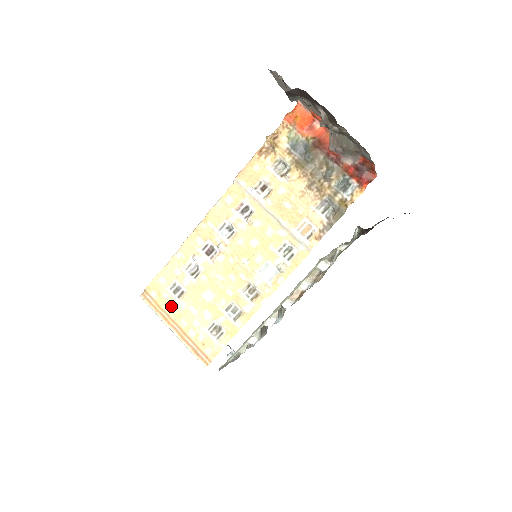
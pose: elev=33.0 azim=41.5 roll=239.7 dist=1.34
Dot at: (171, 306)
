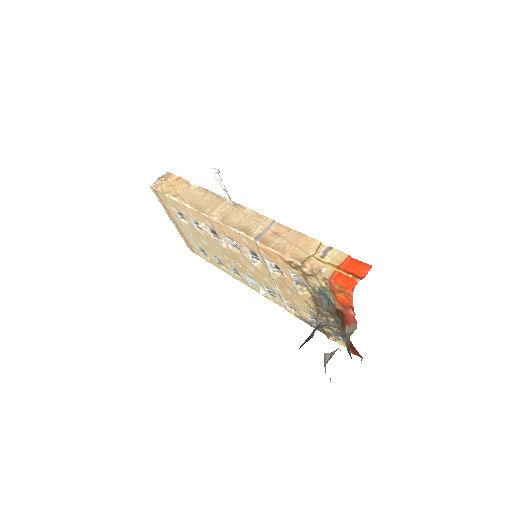
Dot at: (174, 215)
